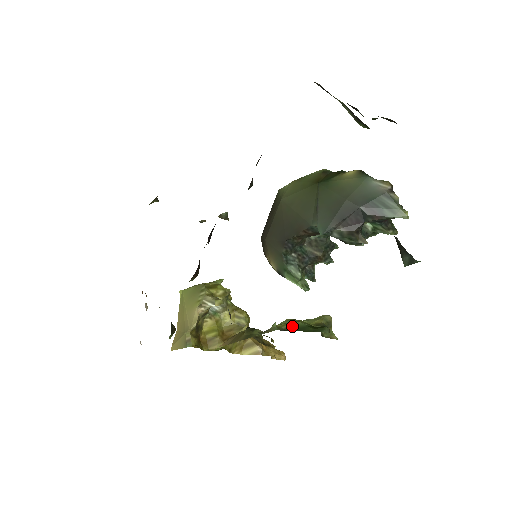
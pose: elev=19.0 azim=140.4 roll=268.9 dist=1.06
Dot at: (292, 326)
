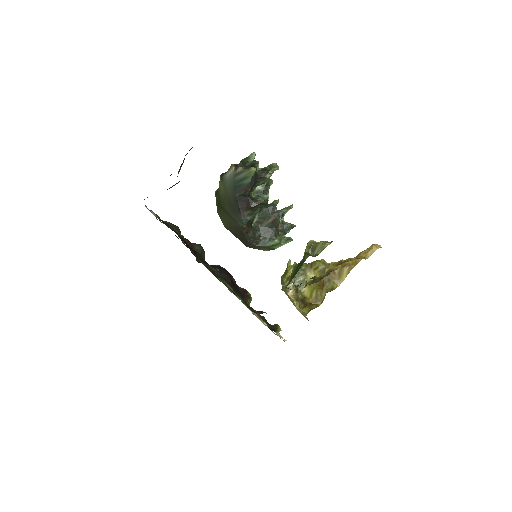
Dot at: (291, 276)
